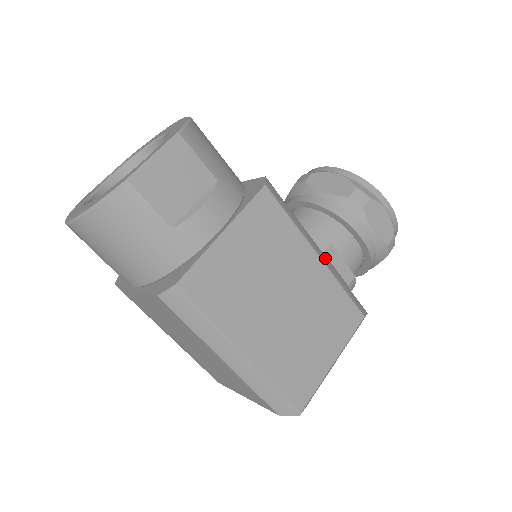
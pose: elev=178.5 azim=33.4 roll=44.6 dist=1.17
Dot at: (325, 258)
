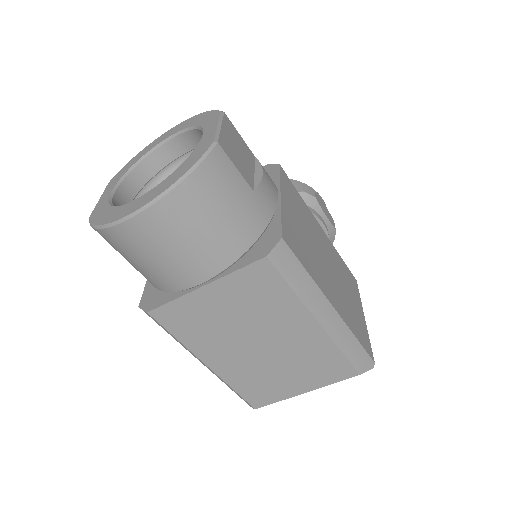
Dot at: occluded
